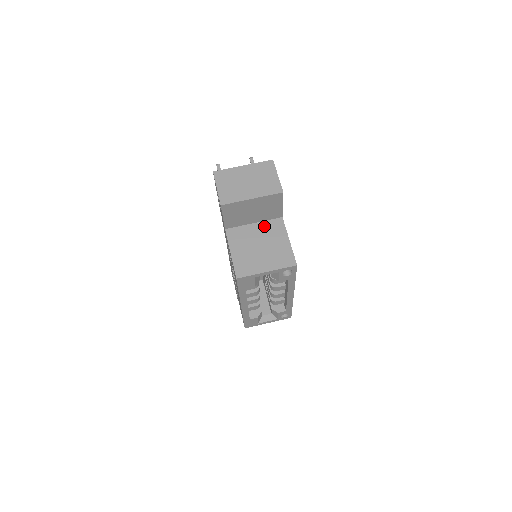
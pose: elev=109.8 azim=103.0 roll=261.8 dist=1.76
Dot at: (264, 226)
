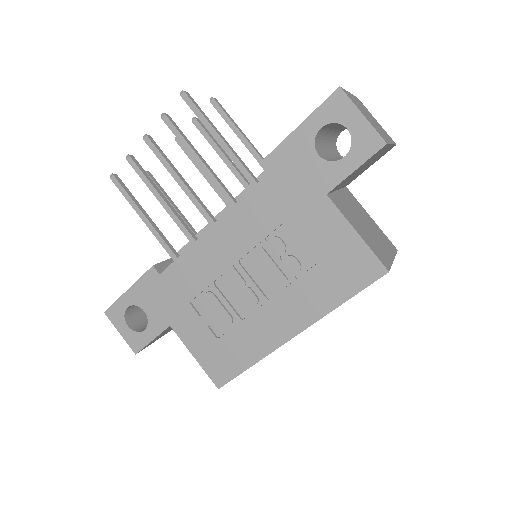
Dot at: (346, 196)
